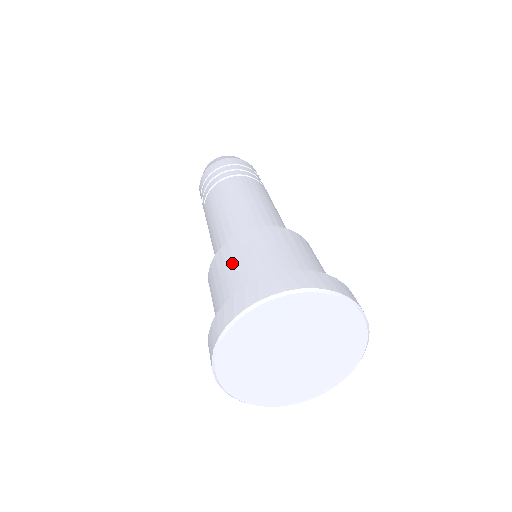
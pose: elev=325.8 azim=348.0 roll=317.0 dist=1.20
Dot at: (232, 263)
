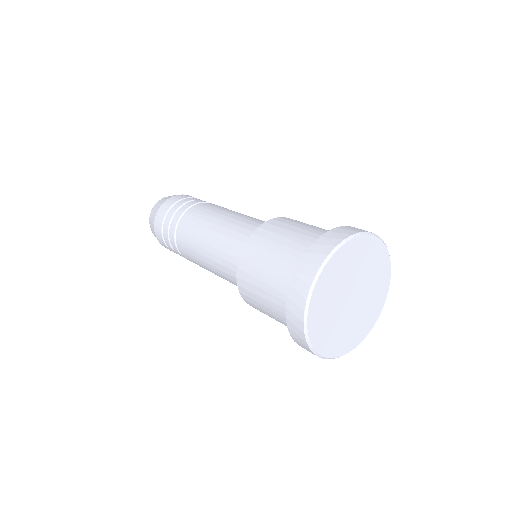
Dot at: (273, 244)
